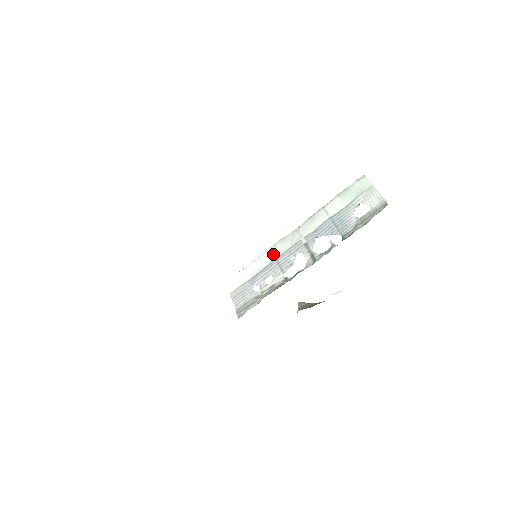
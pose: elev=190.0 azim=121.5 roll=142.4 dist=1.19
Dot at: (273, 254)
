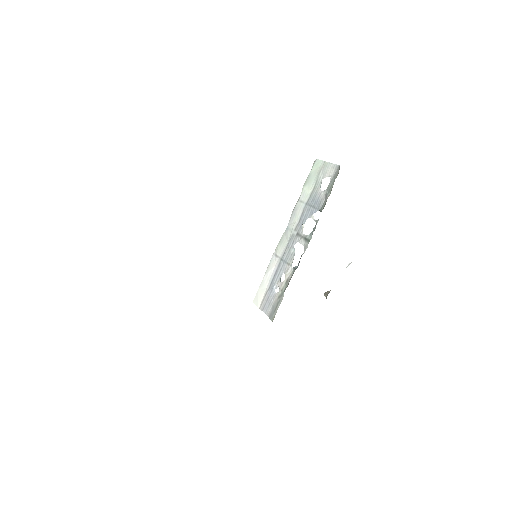
Dot at: (277, 257)
